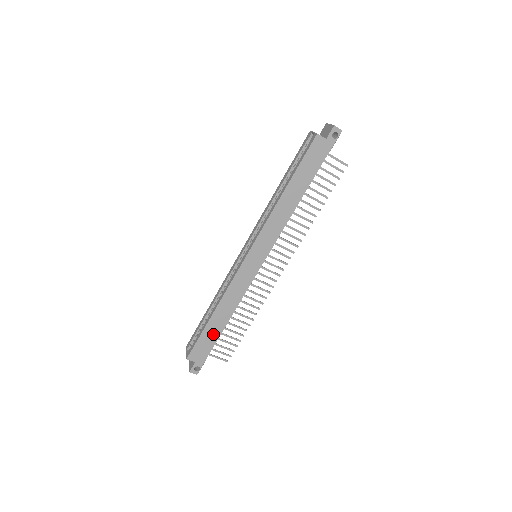
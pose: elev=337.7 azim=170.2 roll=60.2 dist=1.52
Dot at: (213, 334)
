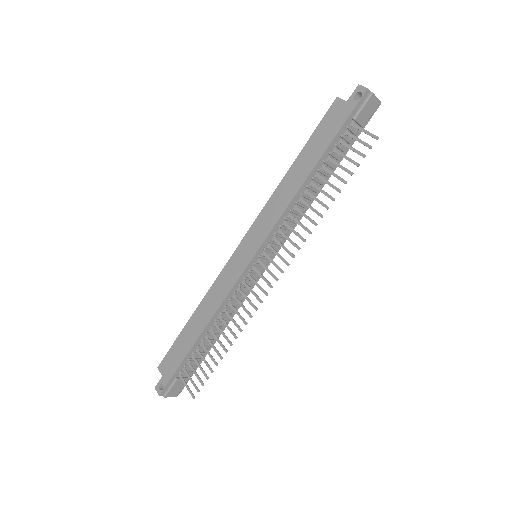
Dot at: (186, 343)
